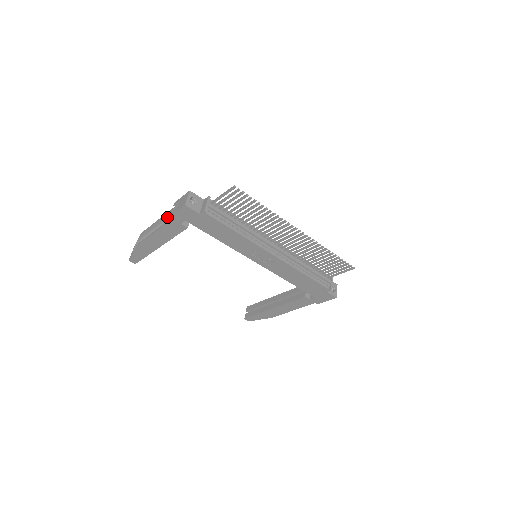
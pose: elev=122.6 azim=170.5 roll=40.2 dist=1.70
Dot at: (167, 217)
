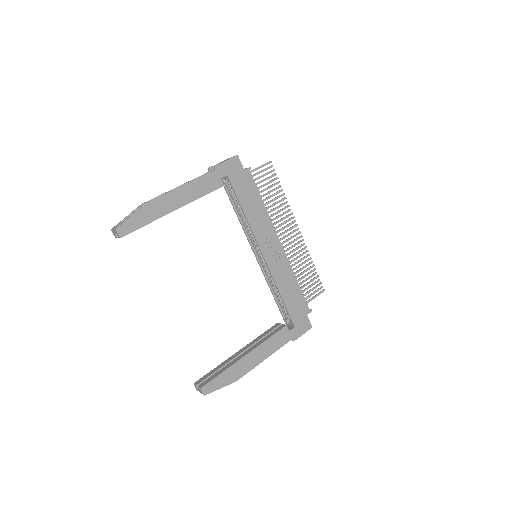
Dot at: occluded
